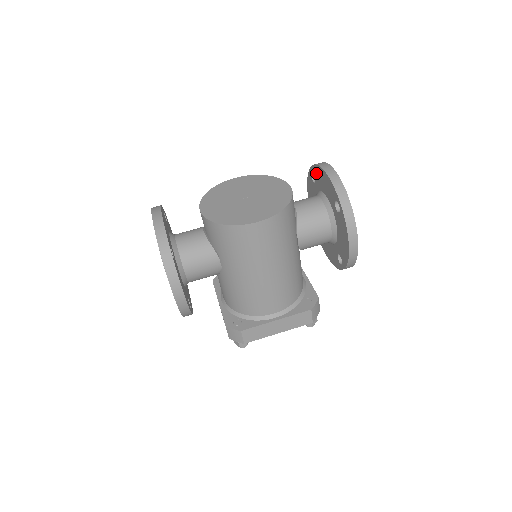
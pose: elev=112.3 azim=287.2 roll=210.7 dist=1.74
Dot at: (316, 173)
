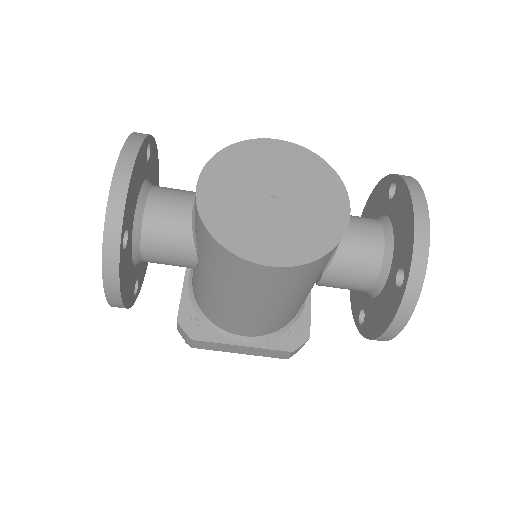
Dot at: (400, 195)
